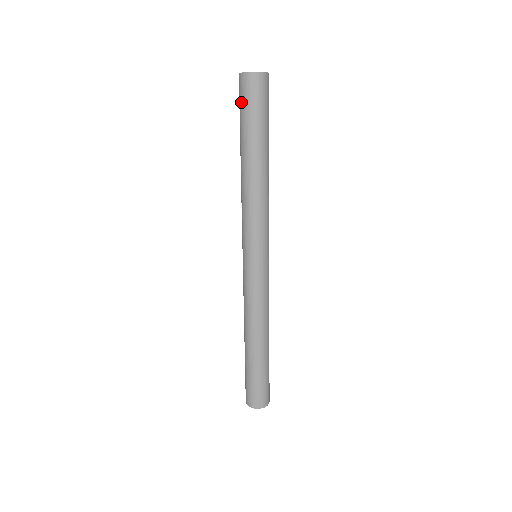
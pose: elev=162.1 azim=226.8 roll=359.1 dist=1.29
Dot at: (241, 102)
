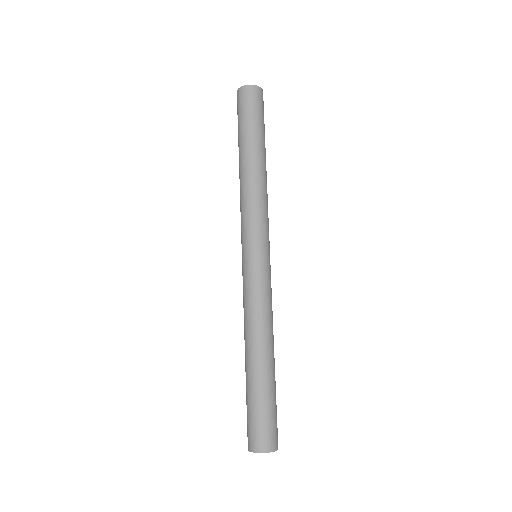
Dot at: (248, 107)
